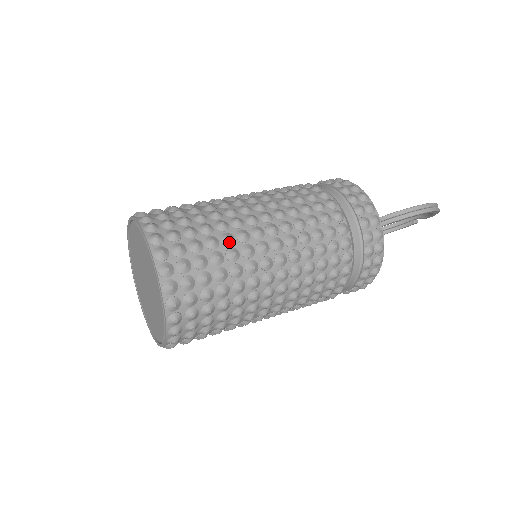
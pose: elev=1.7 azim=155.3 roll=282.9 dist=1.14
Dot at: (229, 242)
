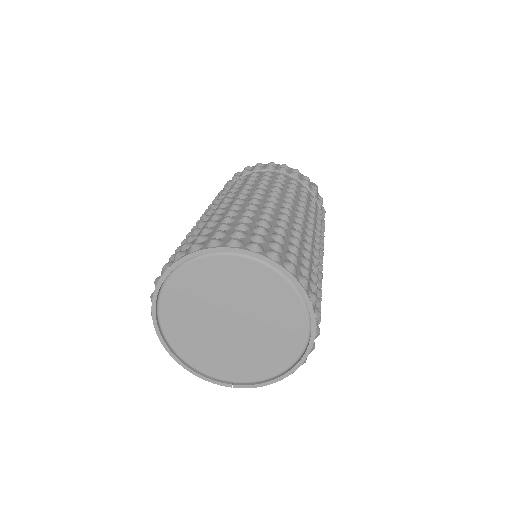
Dot at: (318, 265)
